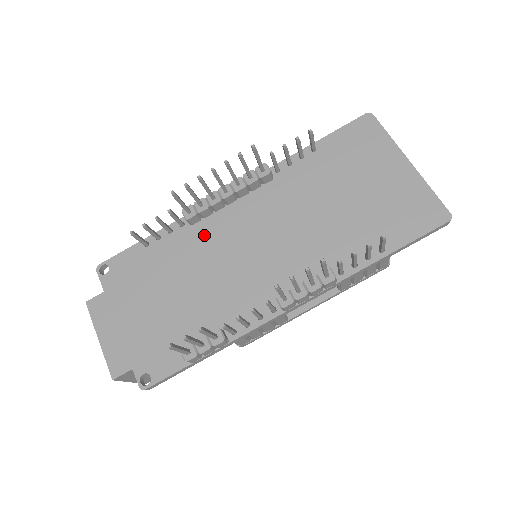
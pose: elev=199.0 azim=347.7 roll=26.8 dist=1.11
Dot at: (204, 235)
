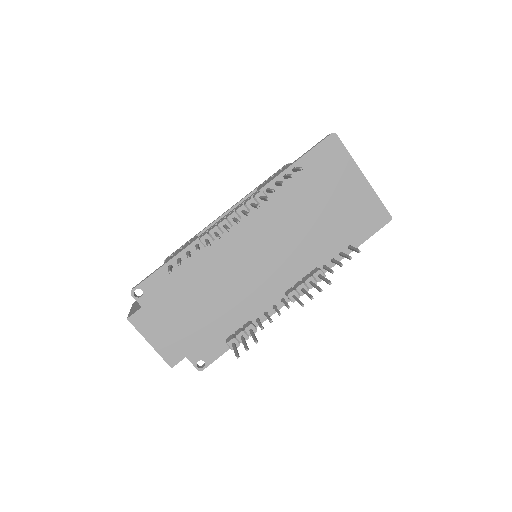
Dot at: (219, 253)
